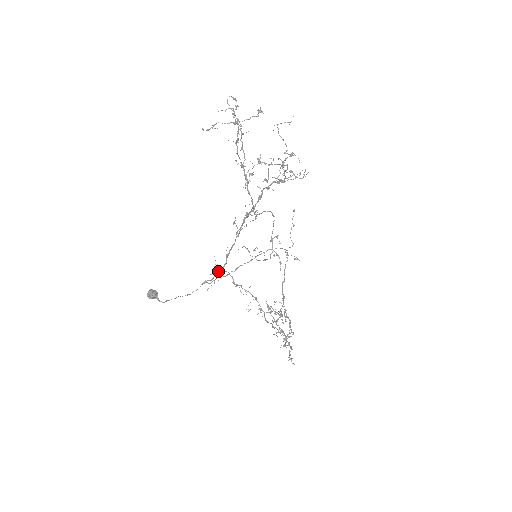
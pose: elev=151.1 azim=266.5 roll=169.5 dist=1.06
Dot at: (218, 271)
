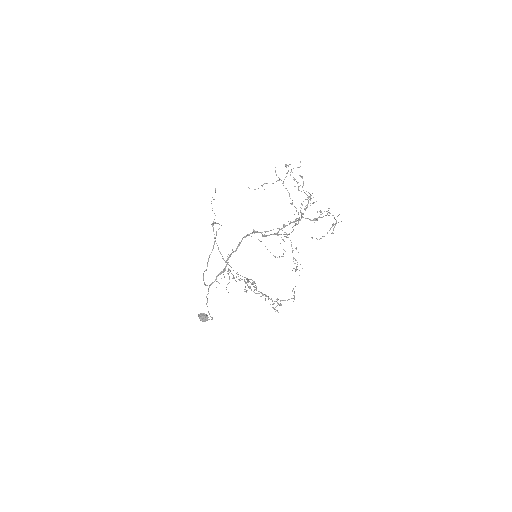
Dot at: (220, 273)
